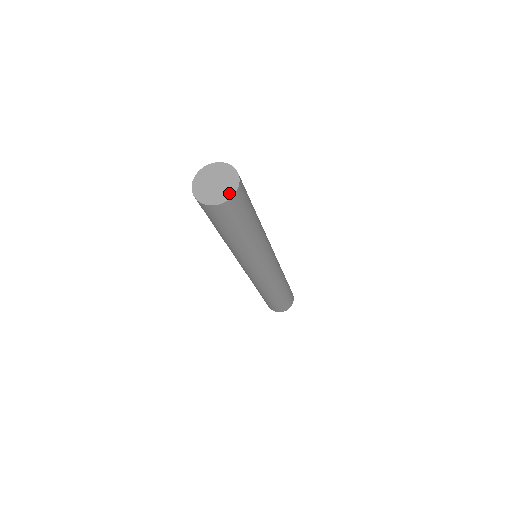
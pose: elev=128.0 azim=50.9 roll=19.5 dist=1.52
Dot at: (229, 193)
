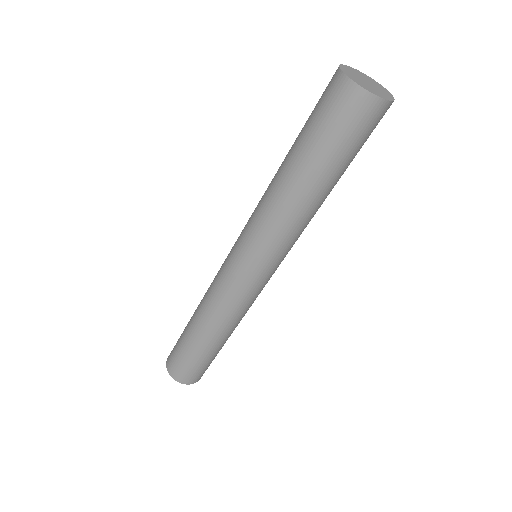
Dot at: (385, 96)
